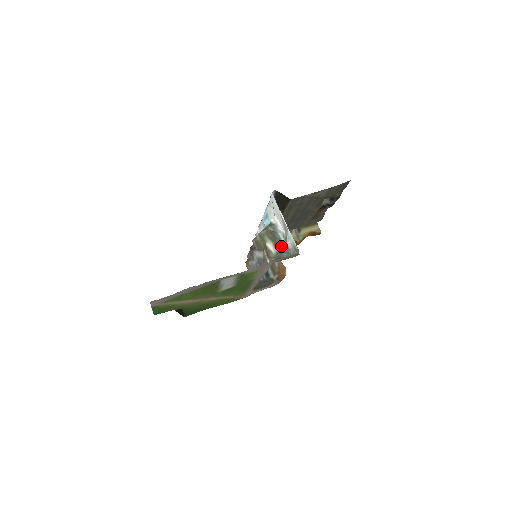
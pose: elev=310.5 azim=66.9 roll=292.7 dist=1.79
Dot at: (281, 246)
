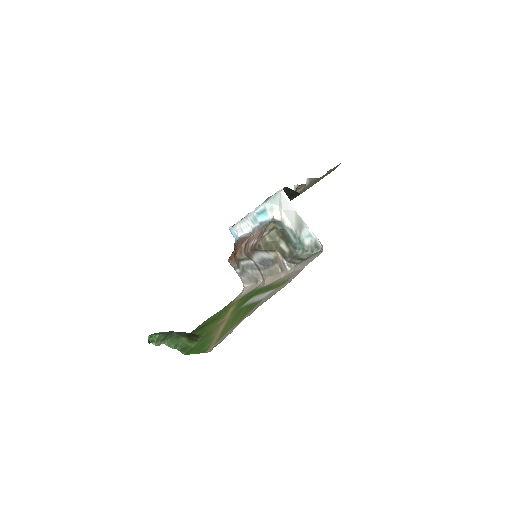
Dot at: (292, 243)
